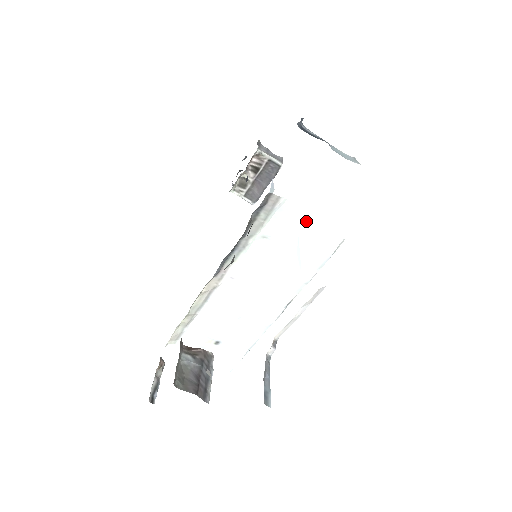
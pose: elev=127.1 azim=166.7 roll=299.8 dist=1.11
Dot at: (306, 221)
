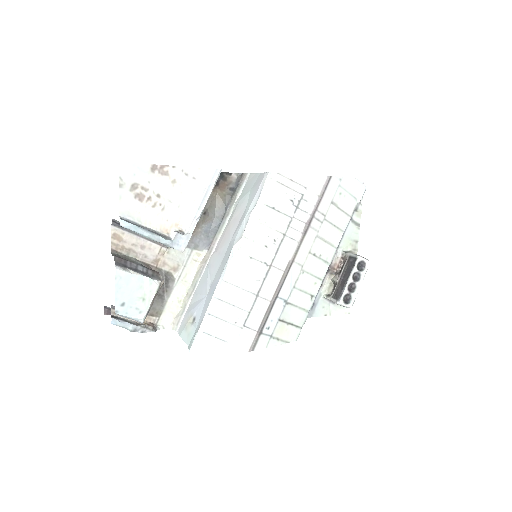
Dot at: (256, 178)
